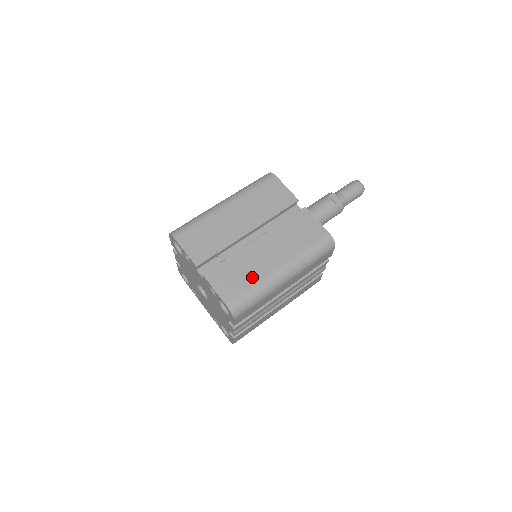
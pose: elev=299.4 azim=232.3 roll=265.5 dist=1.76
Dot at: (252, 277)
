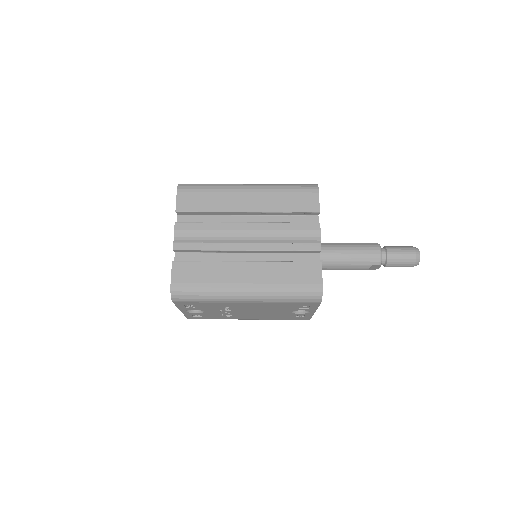
Dot at: occluded
